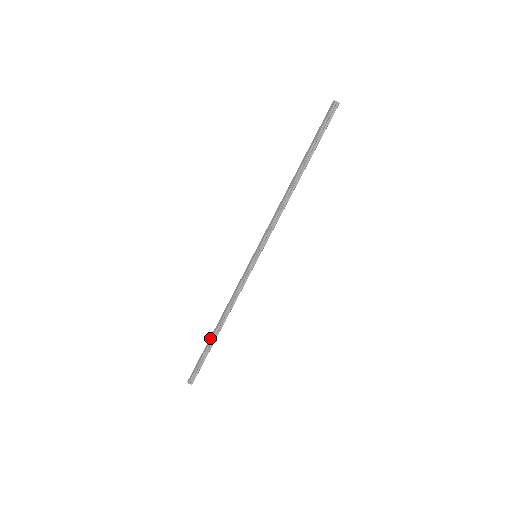
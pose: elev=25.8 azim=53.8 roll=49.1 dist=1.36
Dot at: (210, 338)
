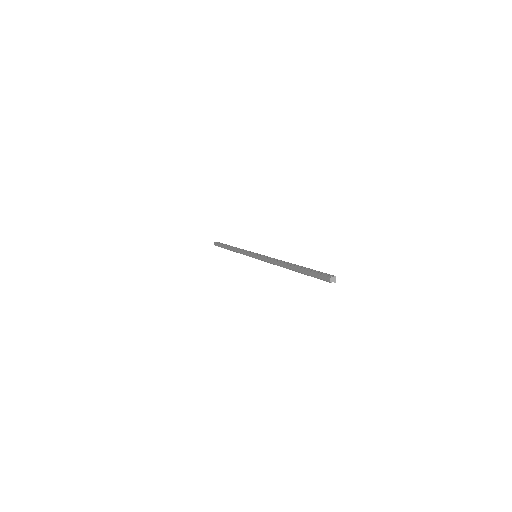
Dot at: (226, 247)
